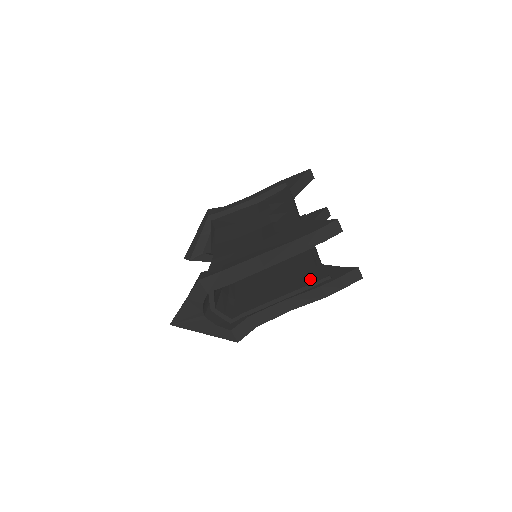
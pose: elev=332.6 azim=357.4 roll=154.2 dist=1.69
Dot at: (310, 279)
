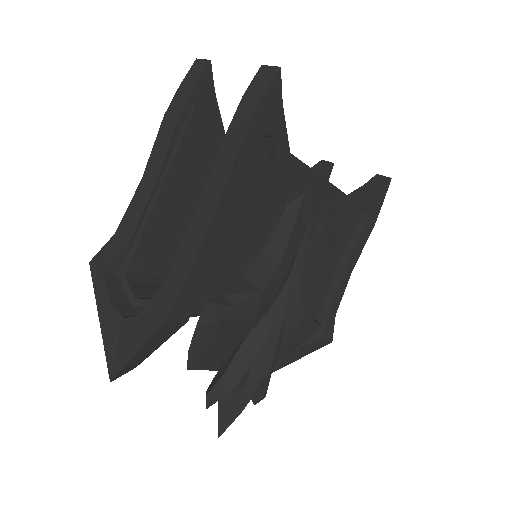
Dot at: occluded
